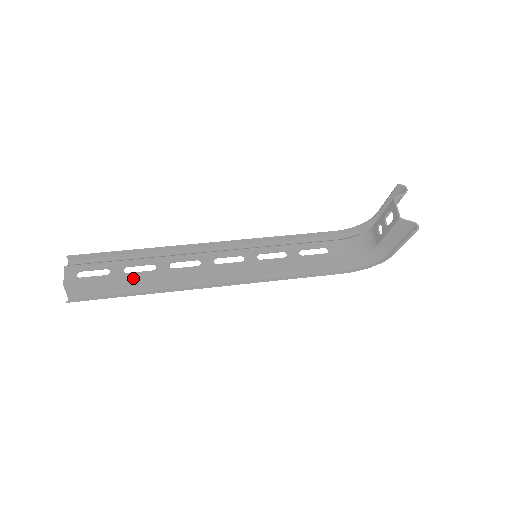
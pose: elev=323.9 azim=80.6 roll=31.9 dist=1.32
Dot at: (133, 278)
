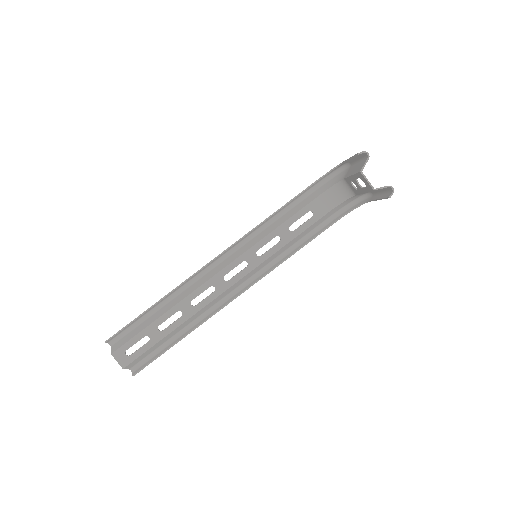
Dot at: (170, 332)
